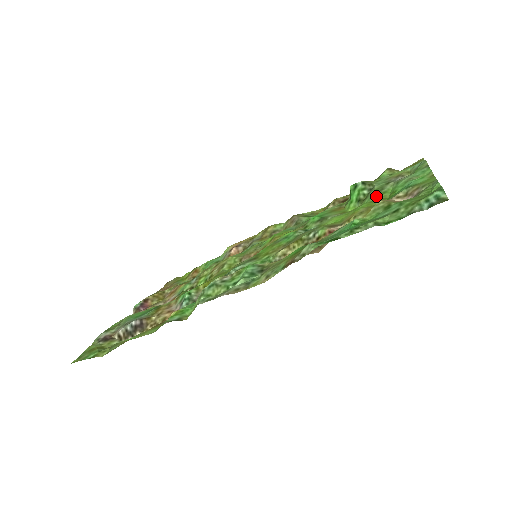
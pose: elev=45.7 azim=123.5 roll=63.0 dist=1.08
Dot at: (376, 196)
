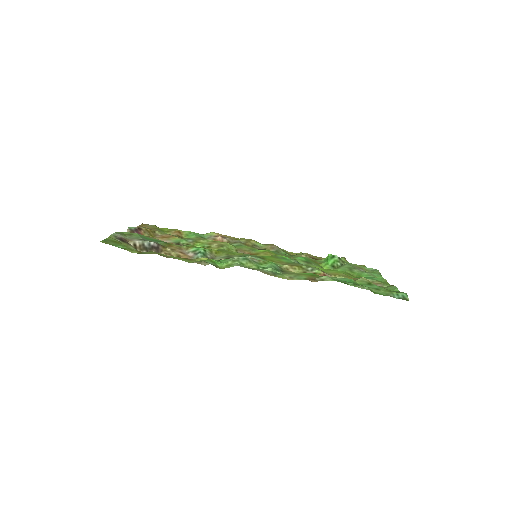
Dot at: (348, 271)
